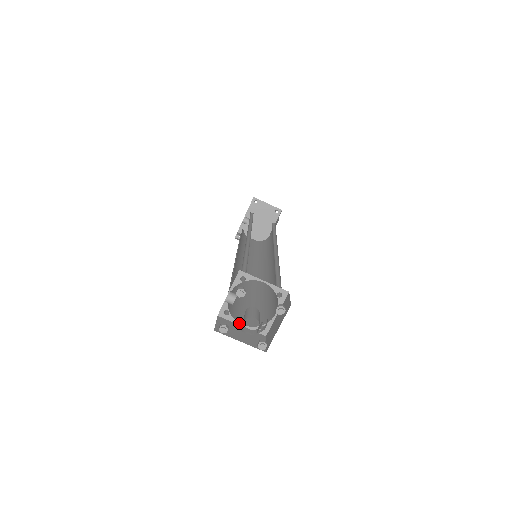
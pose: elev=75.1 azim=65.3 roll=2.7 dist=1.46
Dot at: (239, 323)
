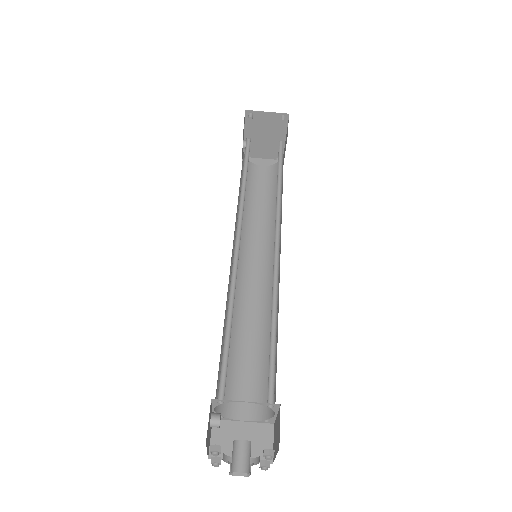
Dot at: (239, 420)
